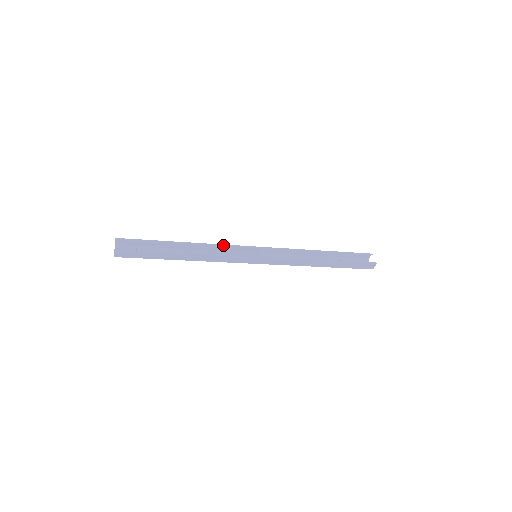
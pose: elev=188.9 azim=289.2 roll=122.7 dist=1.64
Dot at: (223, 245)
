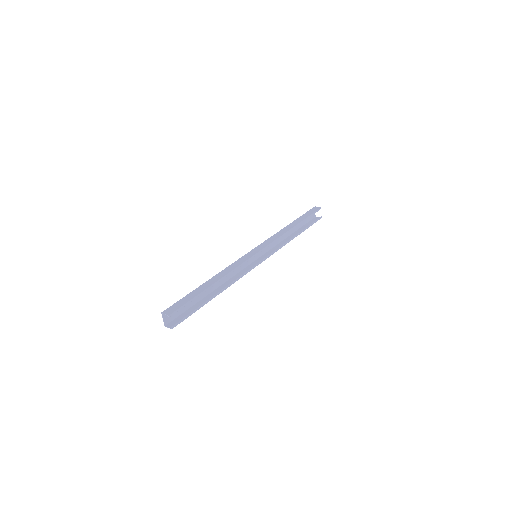
Dot at: (240, 266)
